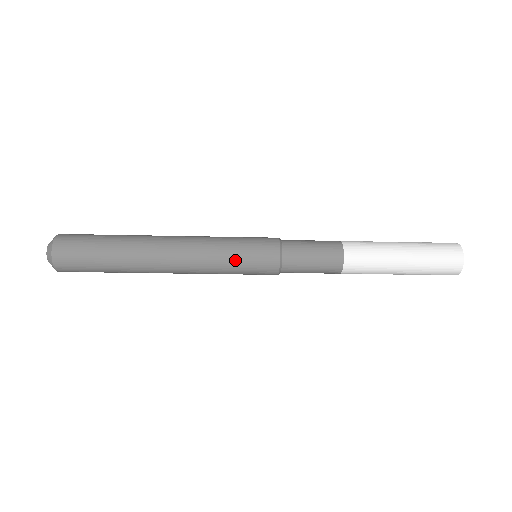
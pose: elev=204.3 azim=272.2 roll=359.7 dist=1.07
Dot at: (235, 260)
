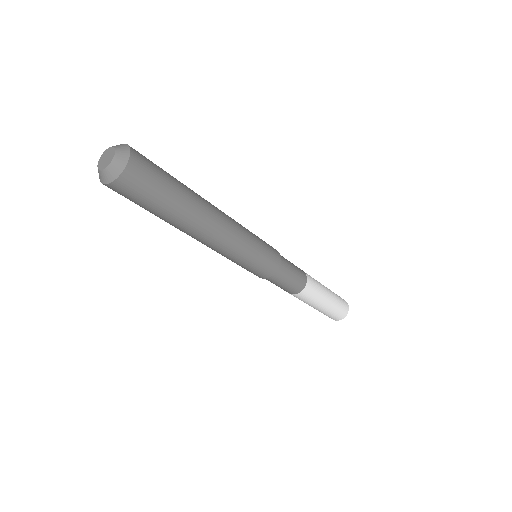
Dot at: (259, 245)
